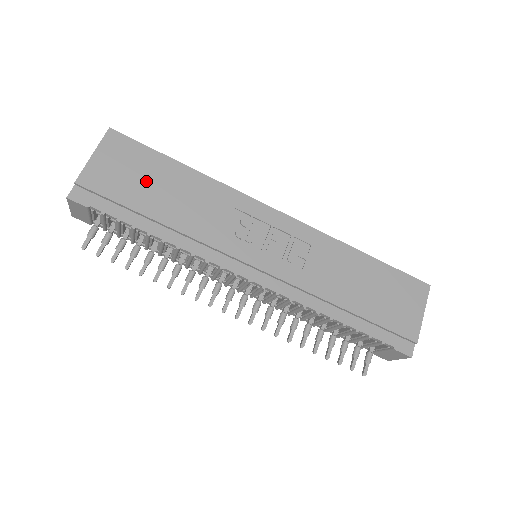
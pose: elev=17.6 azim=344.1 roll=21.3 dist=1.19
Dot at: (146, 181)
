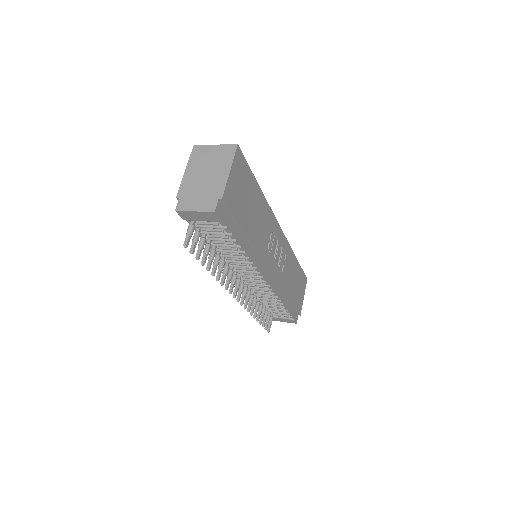
Dot at: (247, 201)
